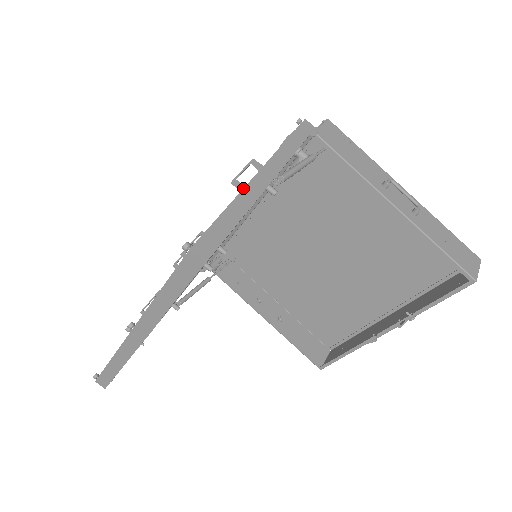
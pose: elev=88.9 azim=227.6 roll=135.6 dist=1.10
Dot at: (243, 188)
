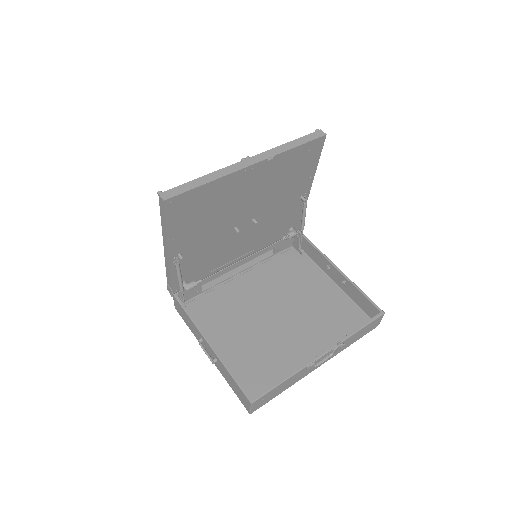
Dot at: occluded
